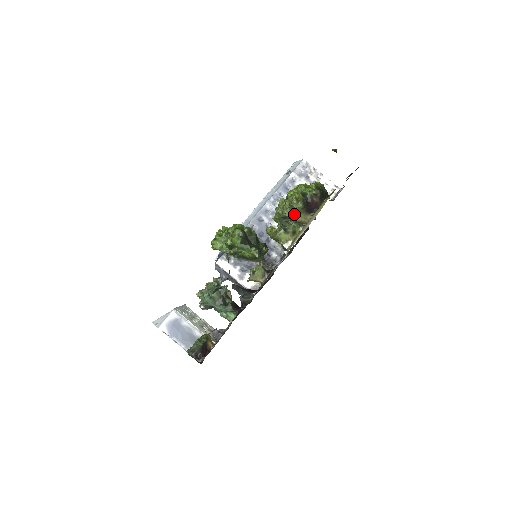
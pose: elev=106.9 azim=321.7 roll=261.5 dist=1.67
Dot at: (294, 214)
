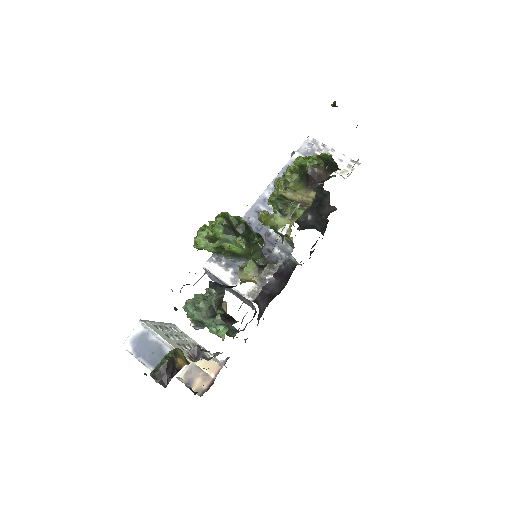
Dot at: (291, 191)
